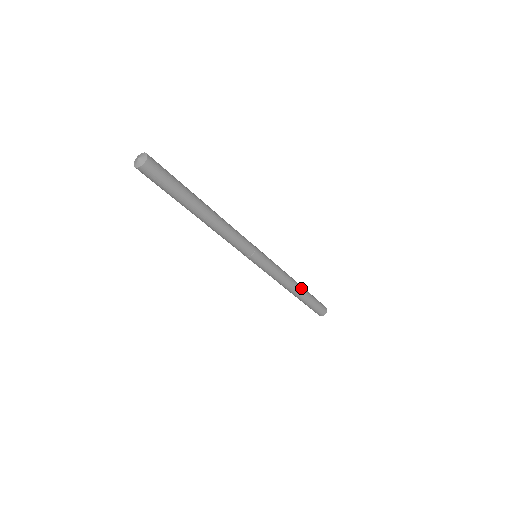
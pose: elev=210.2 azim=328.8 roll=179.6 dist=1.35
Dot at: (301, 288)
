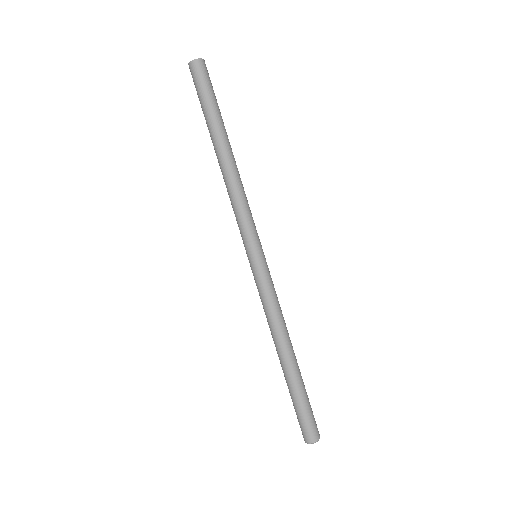
Dot at: occluded
